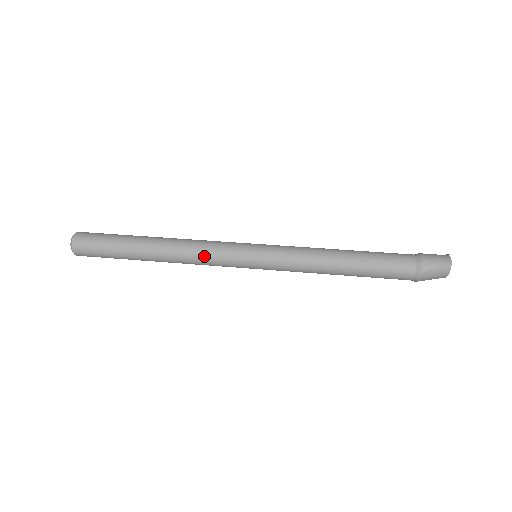
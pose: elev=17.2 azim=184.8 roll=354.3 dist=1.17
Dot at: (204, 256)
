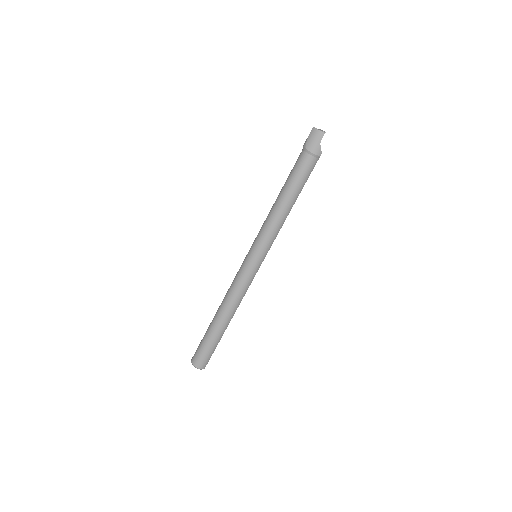
Dot at: (233, 285)
